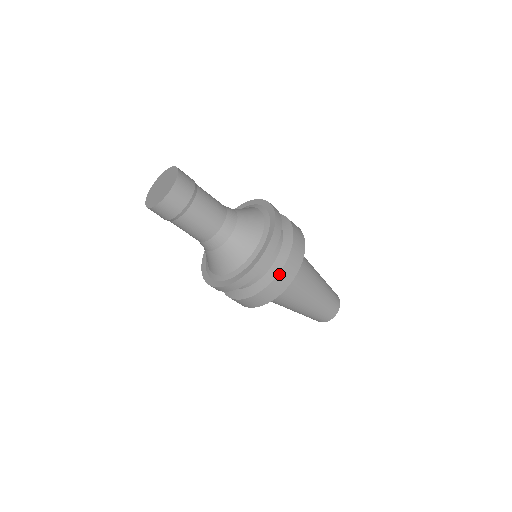
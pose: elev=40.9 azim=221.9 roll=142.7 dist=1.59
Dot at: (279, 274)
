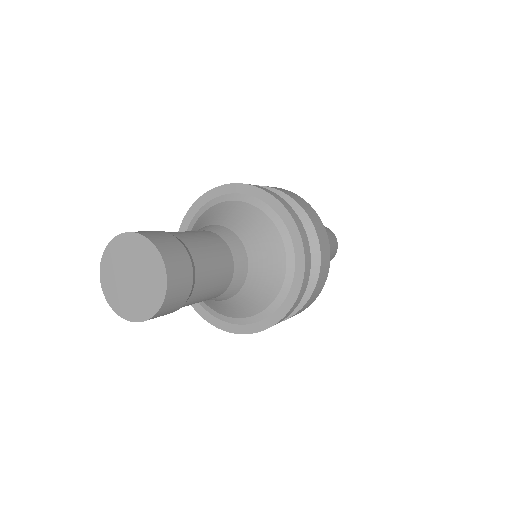
Dot at: occluded
